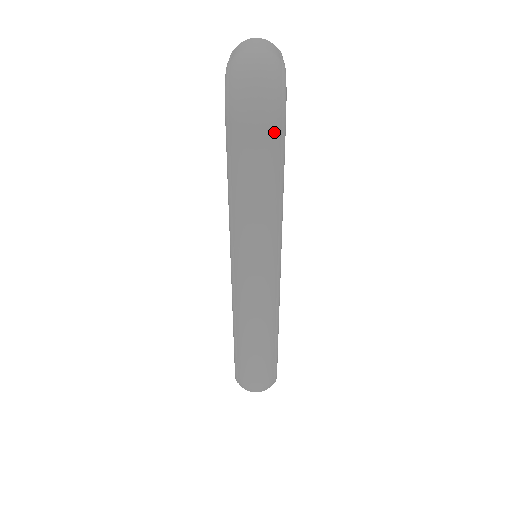
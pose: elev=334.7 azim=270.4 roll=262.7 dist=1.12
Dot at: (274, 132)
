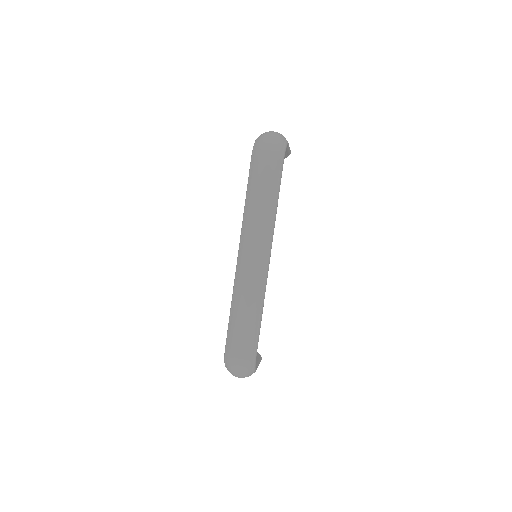
Dot at: (276, 164)
